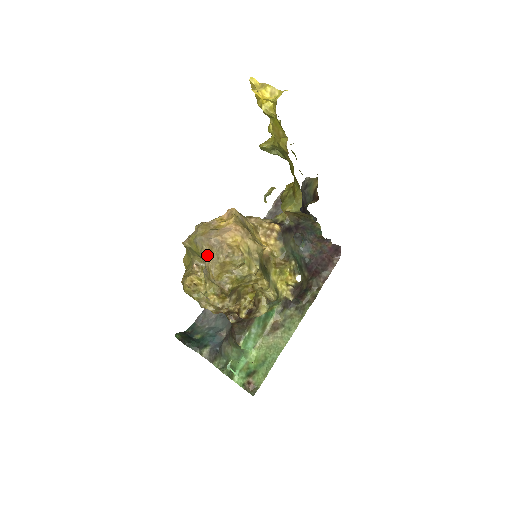
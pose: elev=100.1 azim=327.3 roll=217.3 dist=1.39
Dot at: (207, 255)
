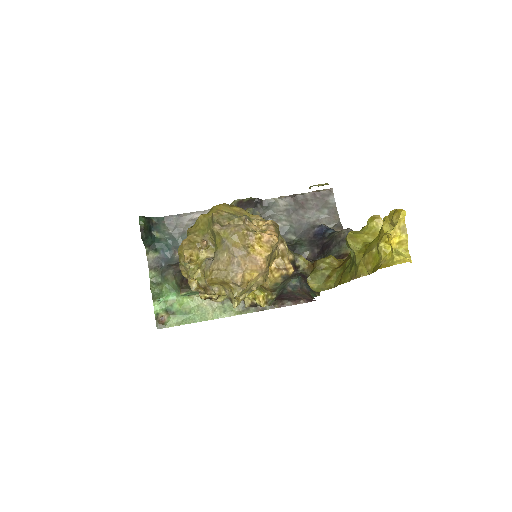
Dot at: (221, 263)
